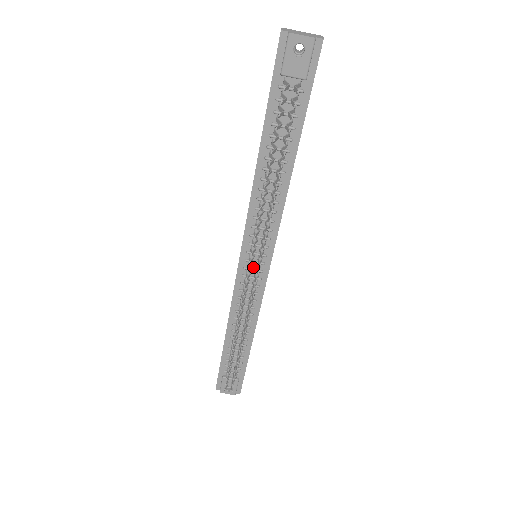
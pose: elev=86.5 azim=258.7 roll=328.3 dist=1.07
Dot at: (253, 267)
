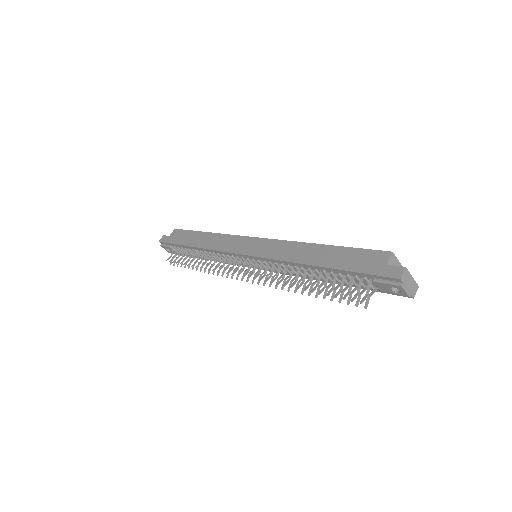
Dot at: (248, 261)
